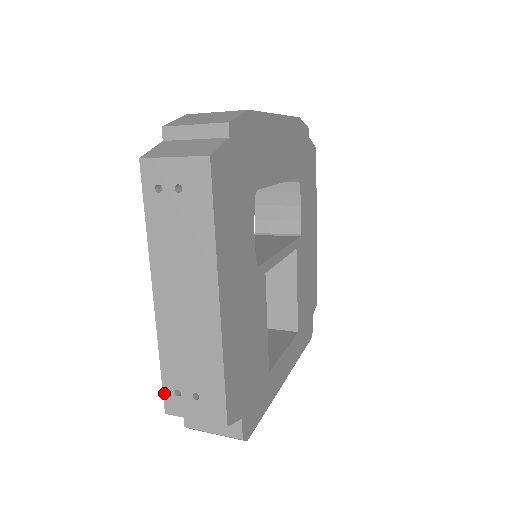
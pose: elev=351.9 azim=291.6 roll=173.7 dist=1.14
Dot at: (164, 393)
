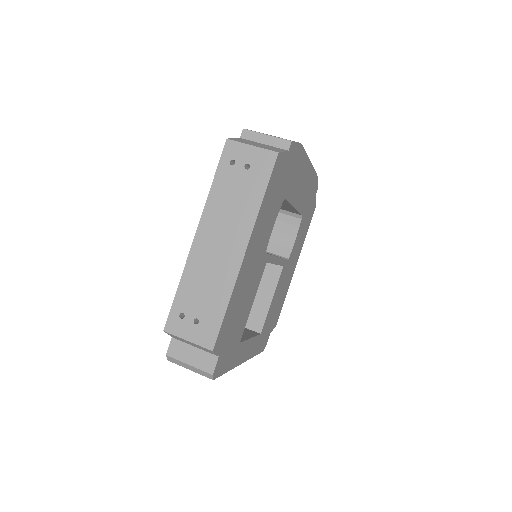
Dot at: (170, 313)
